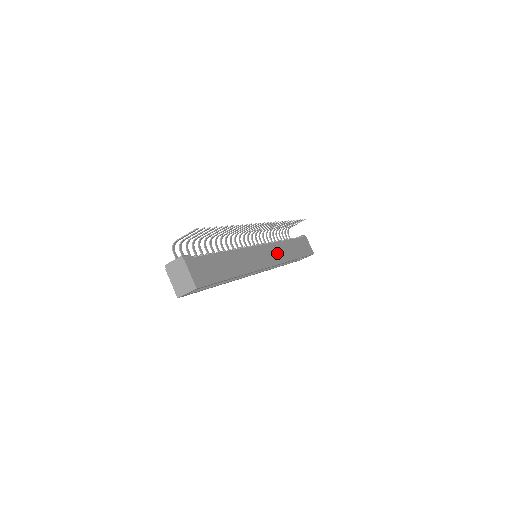
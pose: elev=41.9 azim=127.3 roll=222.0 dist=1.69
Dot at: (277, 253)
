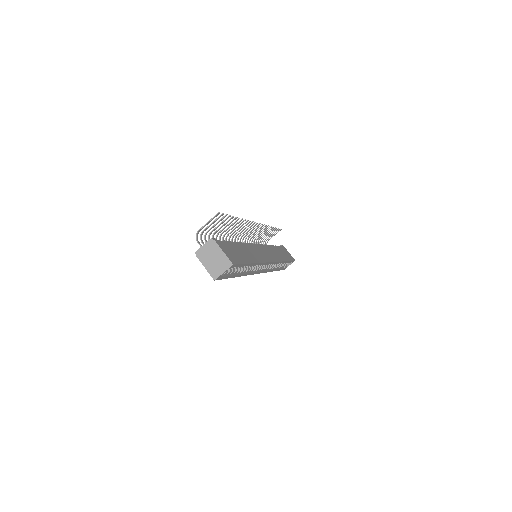
Dot at: (272, 253)
